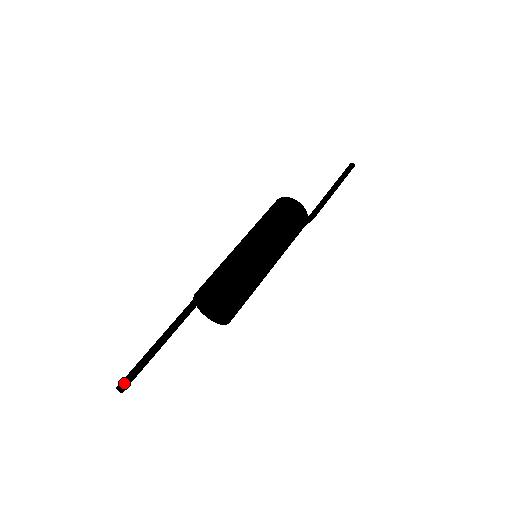
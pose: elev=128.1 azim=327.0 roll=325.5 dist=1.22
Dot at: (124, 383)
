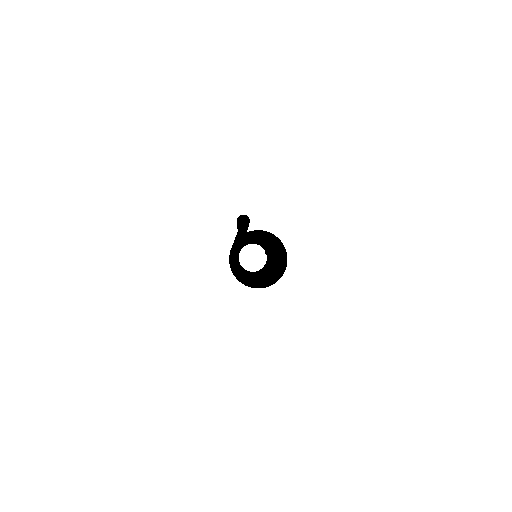
Dot at: (243, 215)
